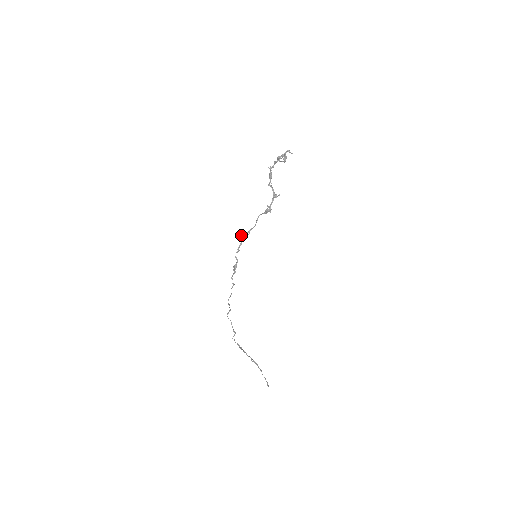
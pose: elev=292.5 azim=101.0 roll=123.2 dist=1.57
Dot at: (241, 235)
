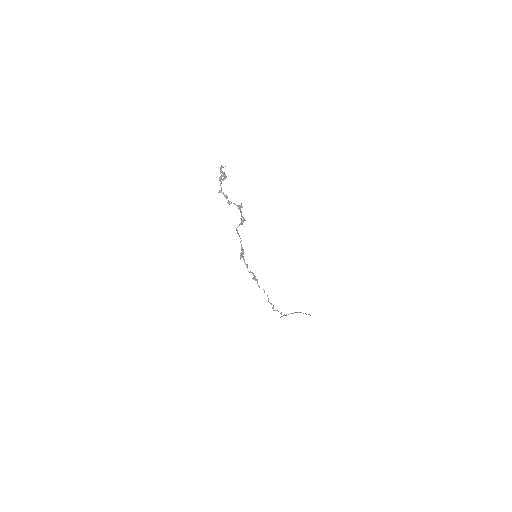
Dot at: (240, 255)
